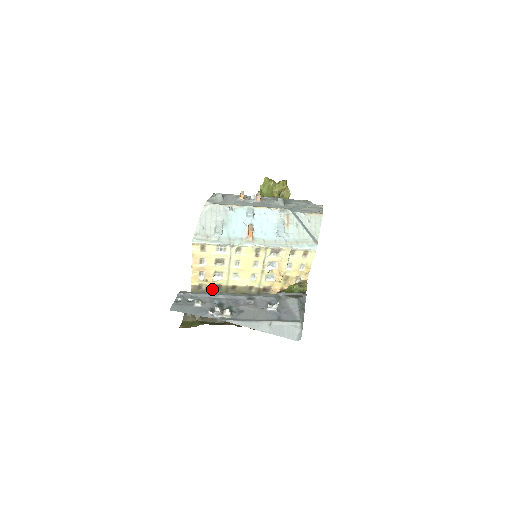
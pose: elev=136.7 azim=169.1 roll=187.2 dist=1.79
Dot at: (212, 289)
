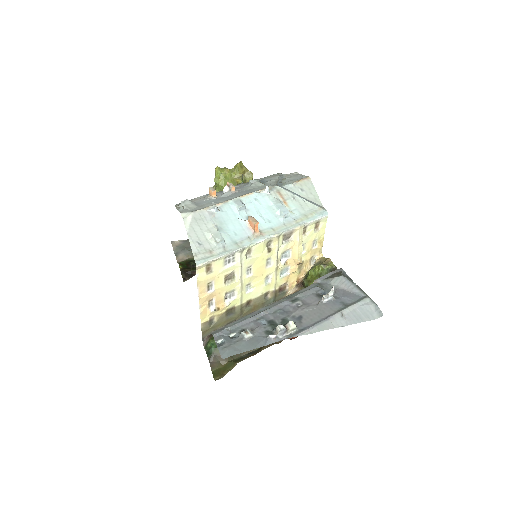
Dot at: (225, 317)
